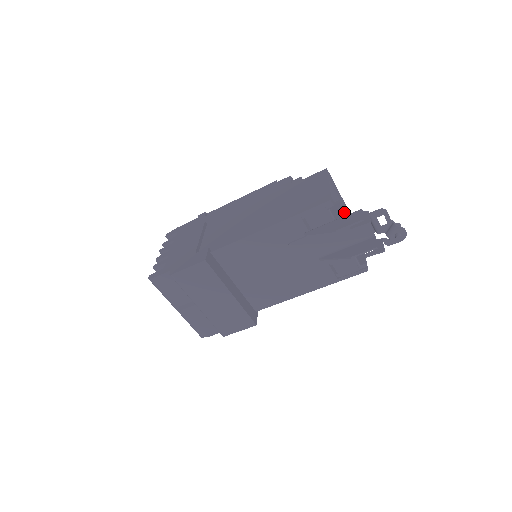
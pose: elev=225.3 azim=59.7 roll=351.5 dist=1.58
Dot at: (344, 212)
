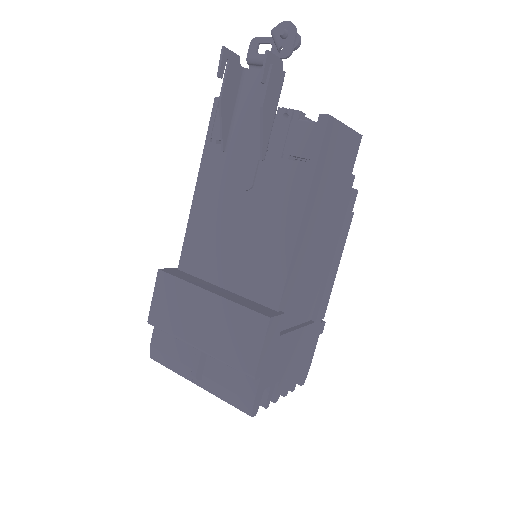
Dot at: occluded
